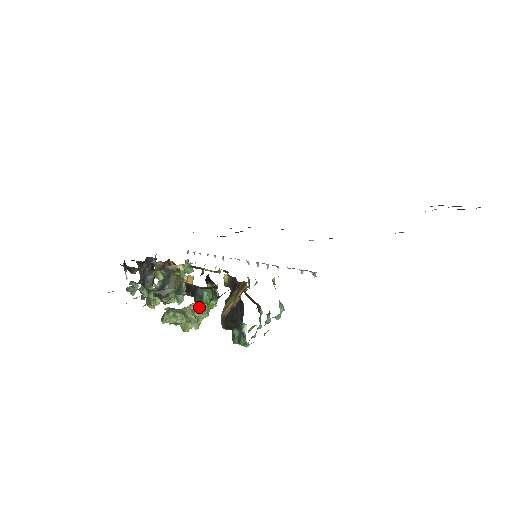
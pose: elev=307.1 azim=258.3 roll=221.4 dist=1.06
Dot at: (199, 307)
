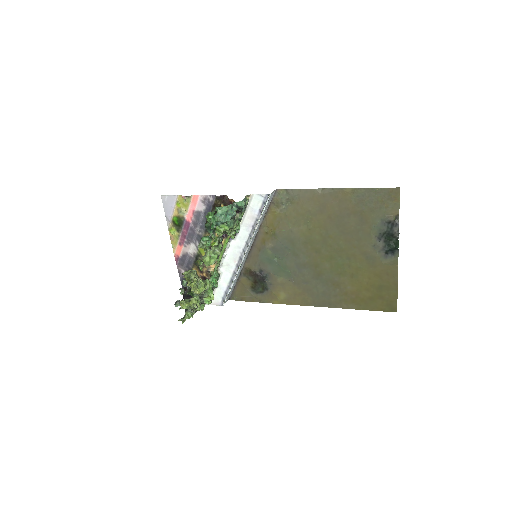
Dot at: (207, 252)
